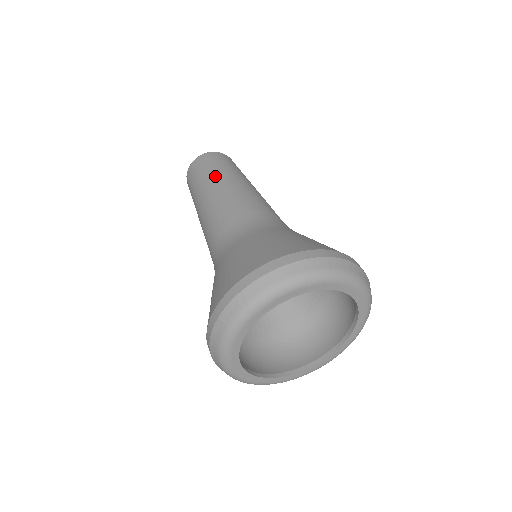
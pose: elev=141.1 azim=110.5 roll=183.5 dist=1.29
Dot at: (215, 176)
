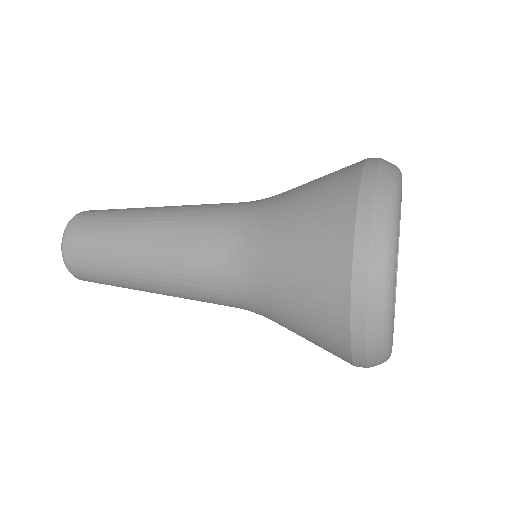
Dot at: (124, 223)
